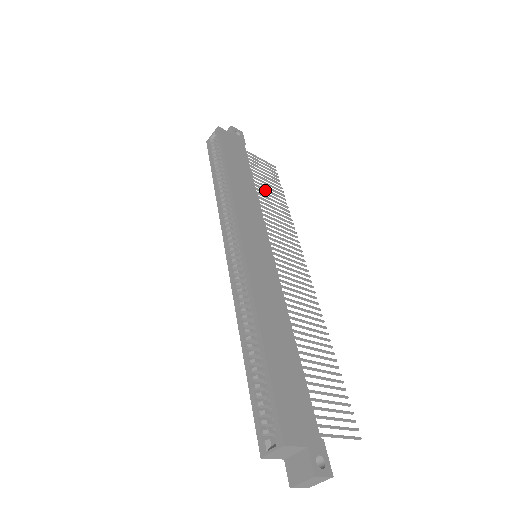
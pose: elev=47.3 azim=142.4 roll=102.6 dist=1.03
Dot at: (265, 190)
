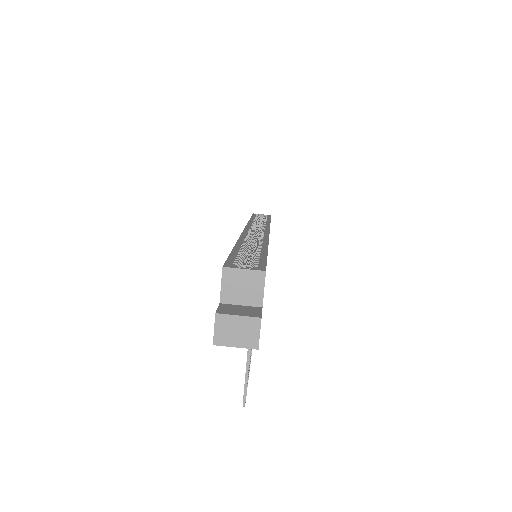
Dot at: occluded
